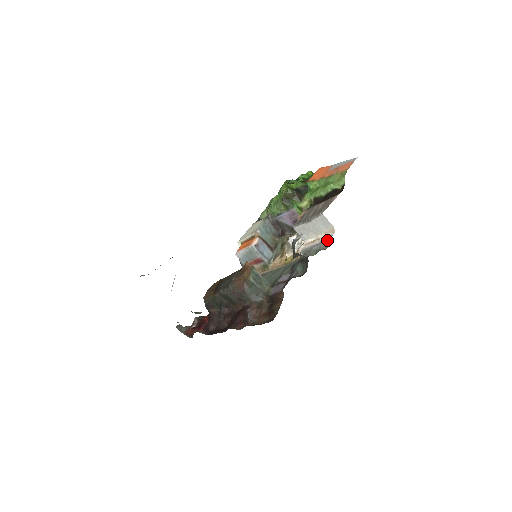
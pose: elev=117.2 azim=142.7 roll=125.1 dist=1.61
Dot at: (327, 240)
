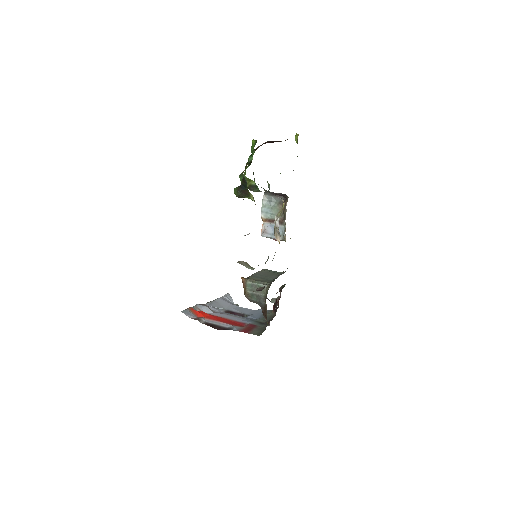
Dot at: occluded
